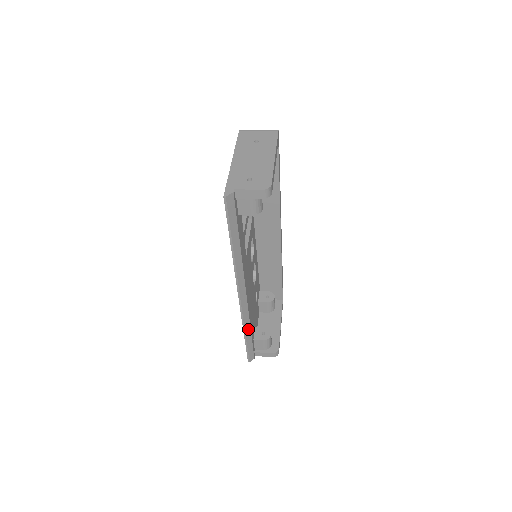
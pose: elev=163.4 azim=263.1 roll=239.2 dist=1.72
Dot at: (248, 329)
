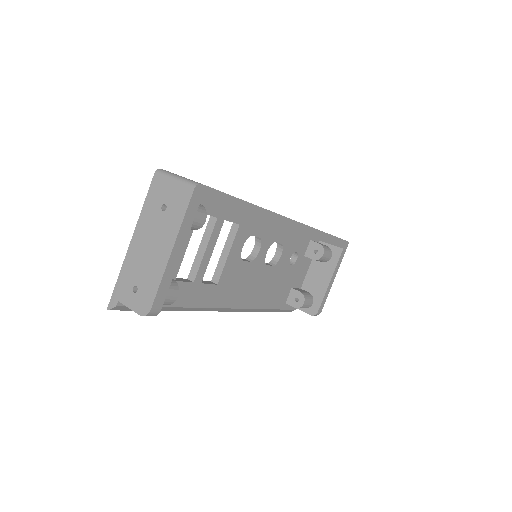
Dot at: (263, 310)
